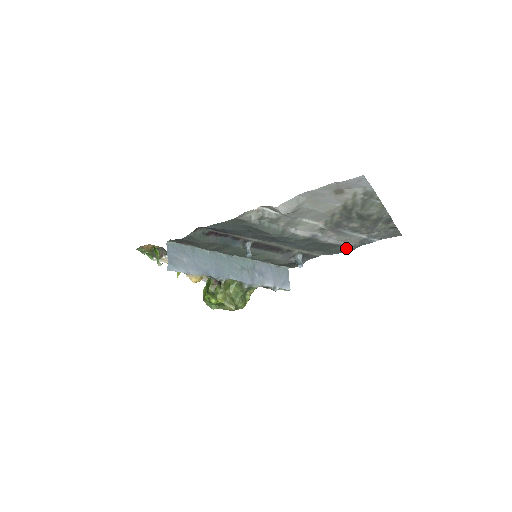
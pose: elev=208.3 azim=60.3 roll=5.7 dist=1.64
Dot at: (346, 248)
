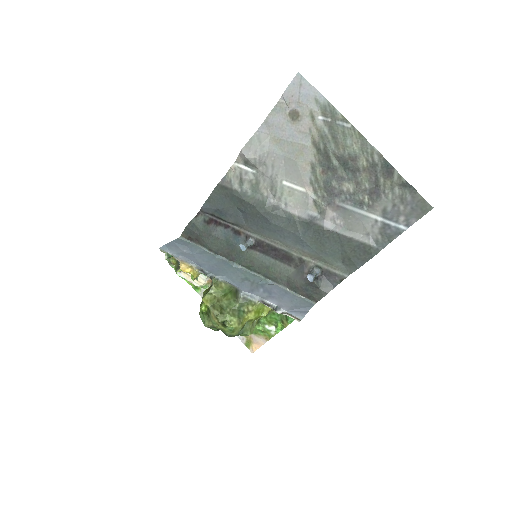
Dot at: (366, 248)
